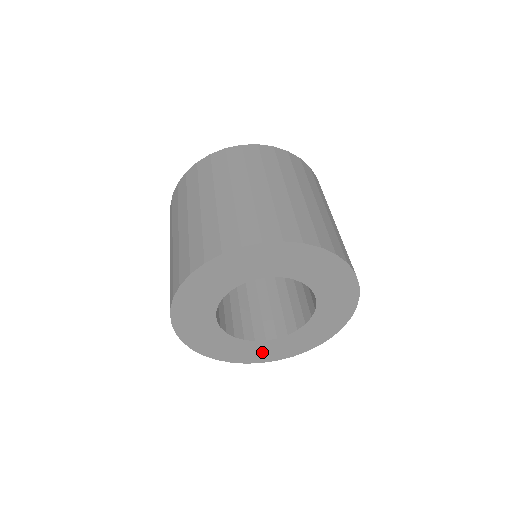
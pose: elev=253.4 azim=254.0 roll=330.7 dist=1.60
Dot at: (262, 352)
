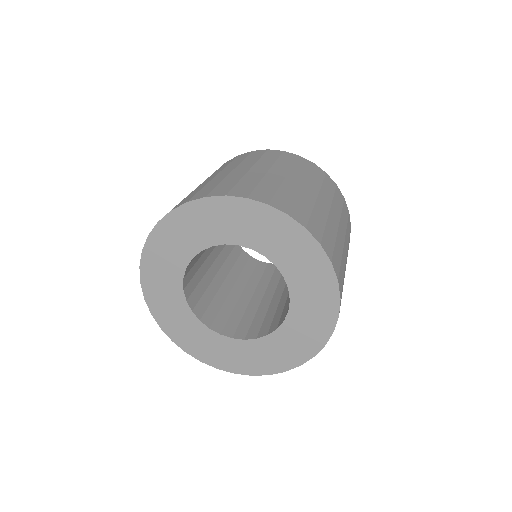
Dot at: (196, 339)
